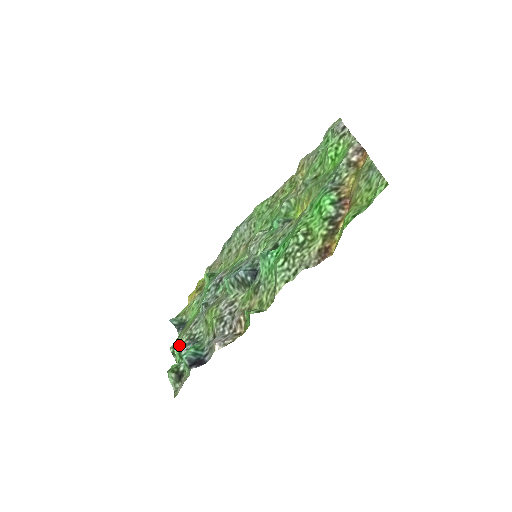
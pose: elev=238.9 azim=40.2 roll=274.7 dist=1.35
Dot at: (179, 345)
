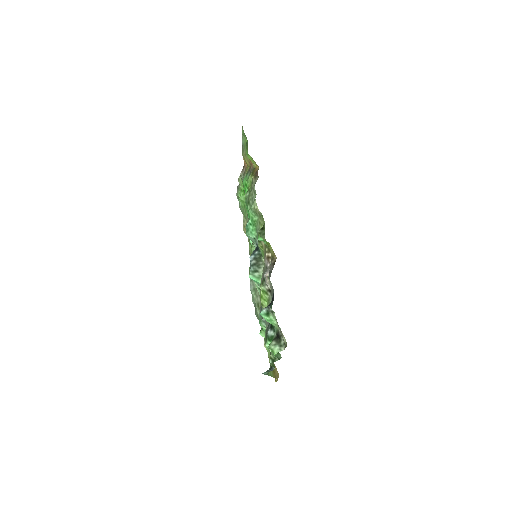
Dot at: (265, 340)
